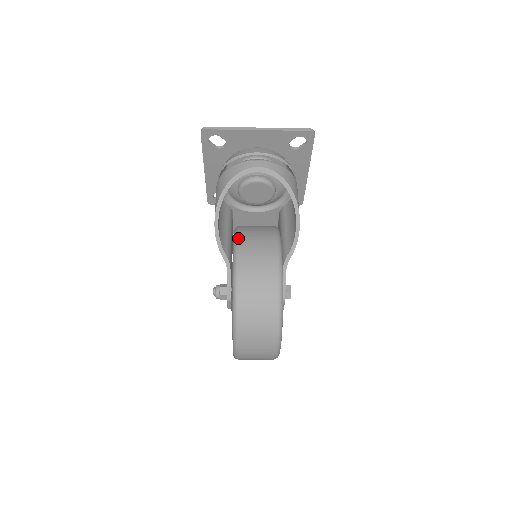
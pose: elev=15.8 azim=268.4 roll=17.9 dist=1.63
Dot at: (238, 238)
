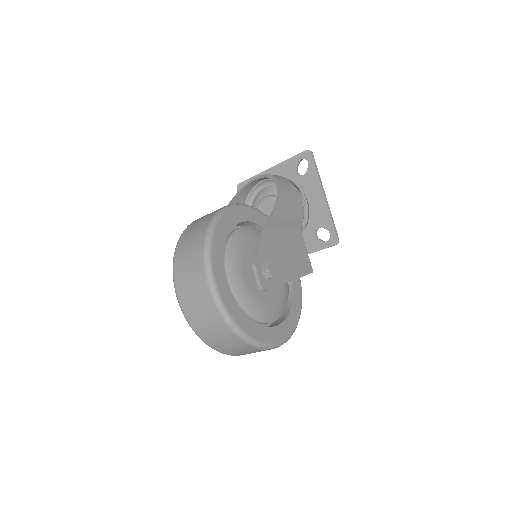
Dot at: occluded
